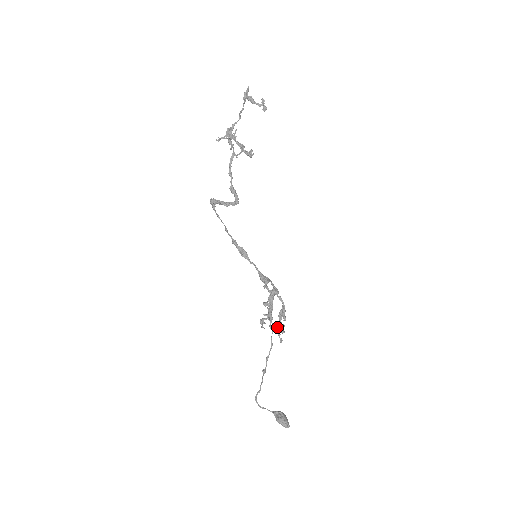
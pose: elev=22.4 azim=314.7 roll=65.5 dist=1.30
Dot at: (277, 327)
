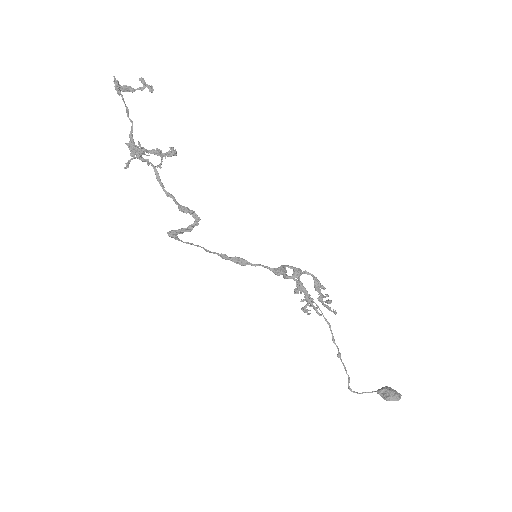
Dot at: (322, 302)
